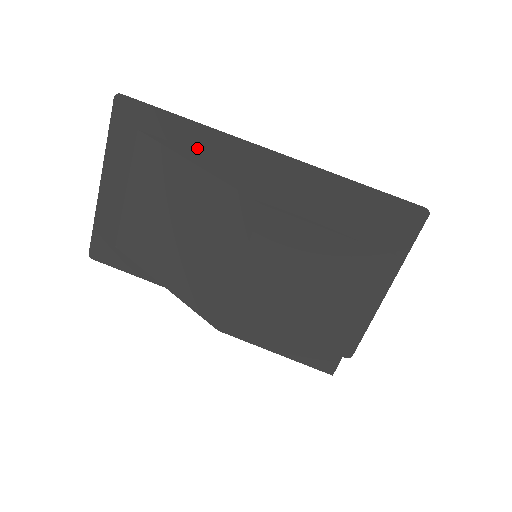
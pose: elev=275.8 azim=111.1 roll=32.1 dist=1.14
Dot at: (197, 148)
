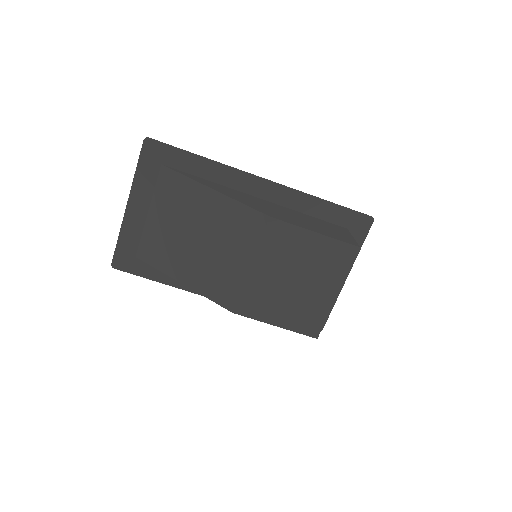
Dot at: (208, 178)
